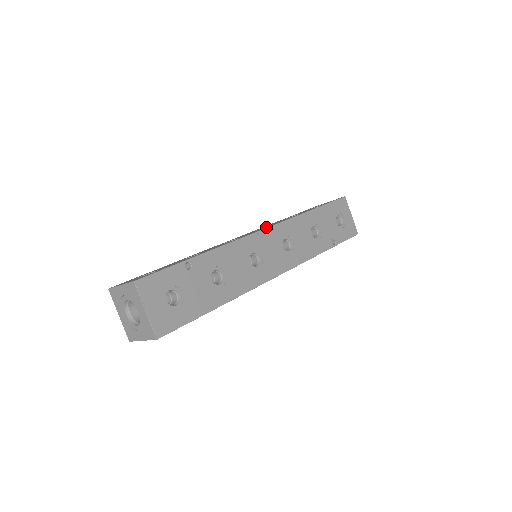
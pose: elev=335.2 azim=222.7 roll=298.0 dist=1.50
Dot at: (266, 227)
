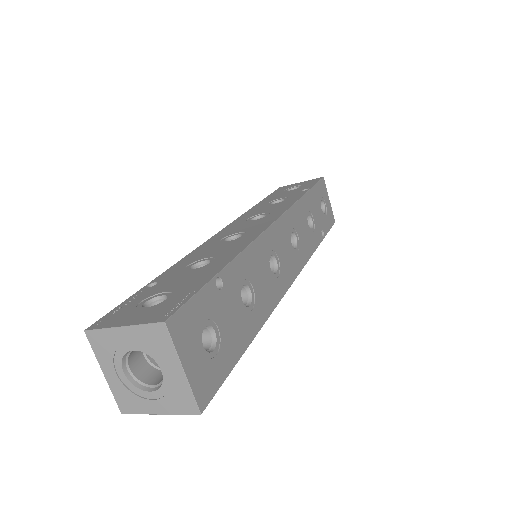
Dot at: (273, 217)
